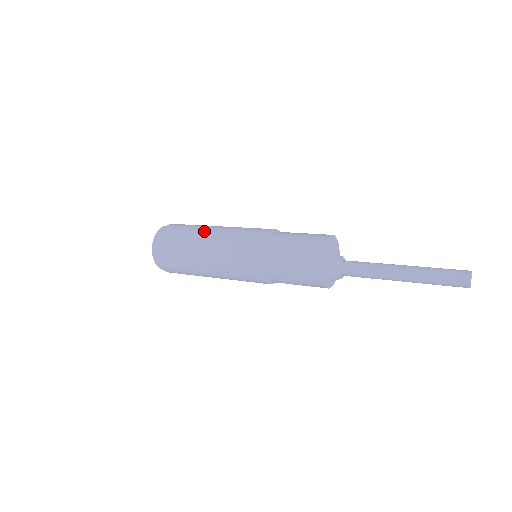
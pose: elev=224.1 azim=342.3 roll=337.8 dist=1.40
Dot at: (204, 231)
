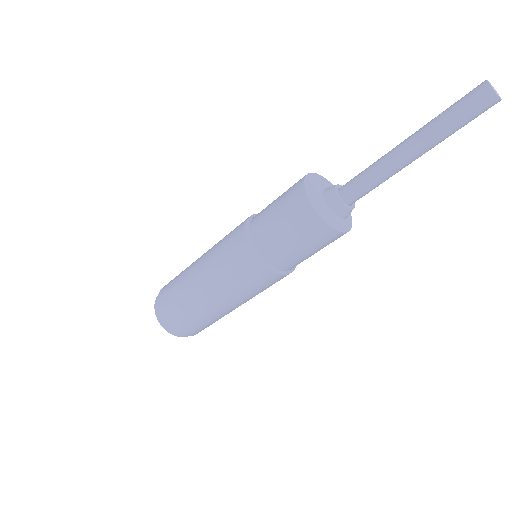
Dot at: (190, 279)
